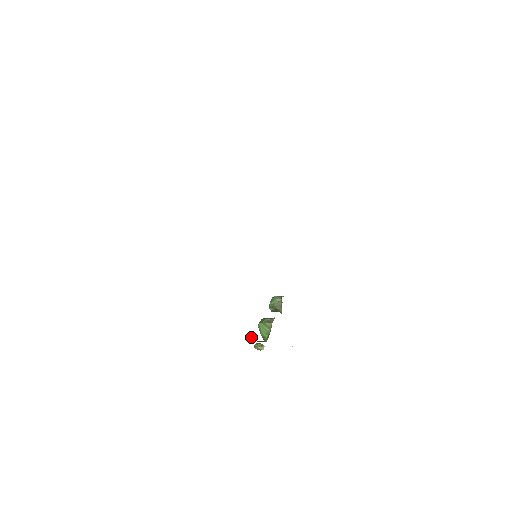
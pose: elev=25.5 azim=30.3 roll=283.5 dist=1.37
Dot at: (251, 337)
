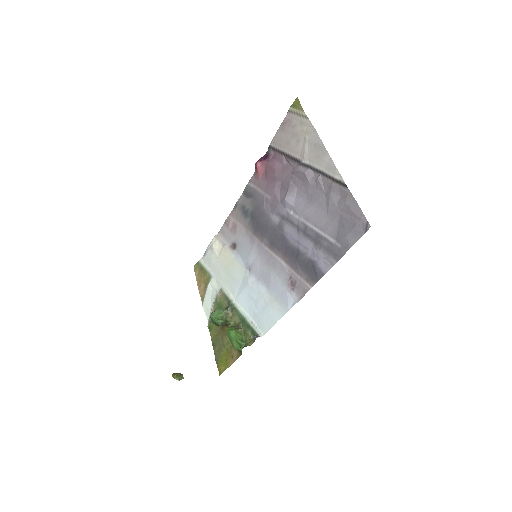
Dot at: (254, 337)
